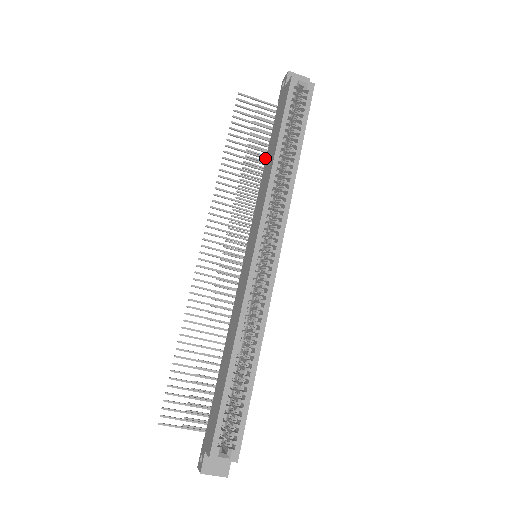
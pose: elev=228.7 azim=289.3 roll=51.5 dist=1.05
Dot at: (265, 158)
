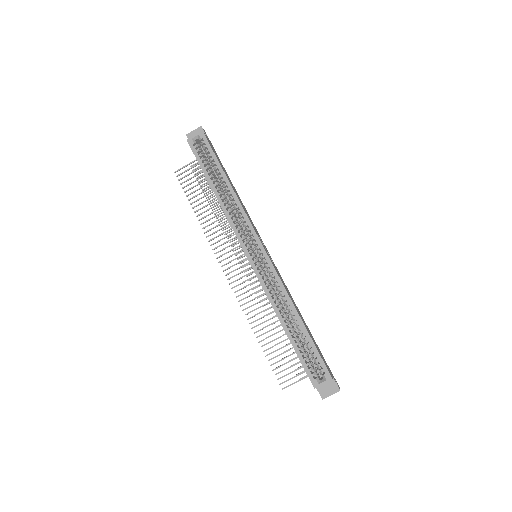
Dot at: occluded
